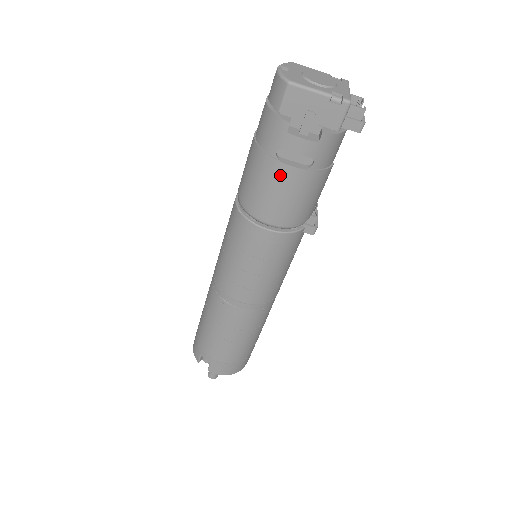
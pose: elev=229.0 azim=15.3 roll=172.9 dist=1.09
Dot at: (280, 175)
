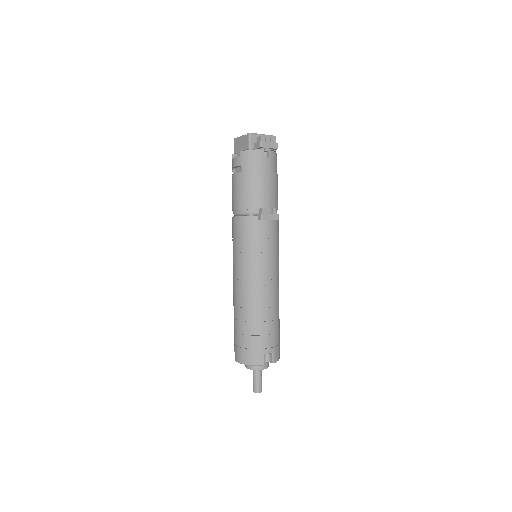
Dot at: (233, 181)
